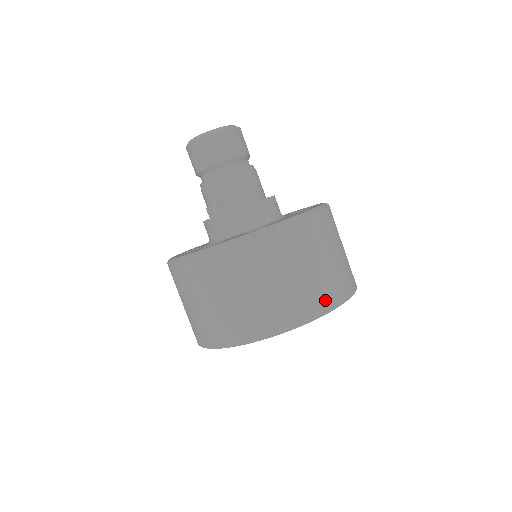
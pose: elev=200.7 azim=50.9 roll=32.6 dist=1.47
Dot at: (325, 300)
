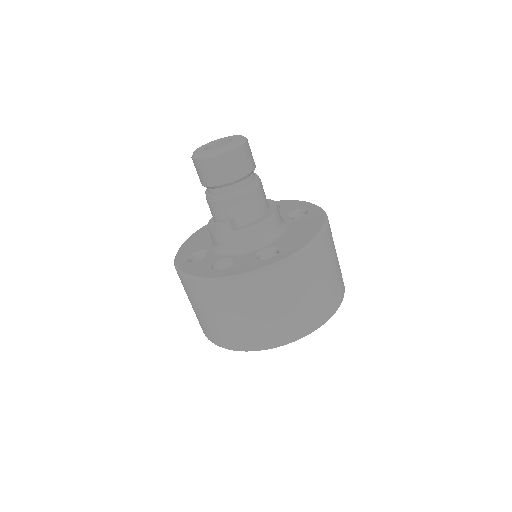
Dot at: (323, 313)
